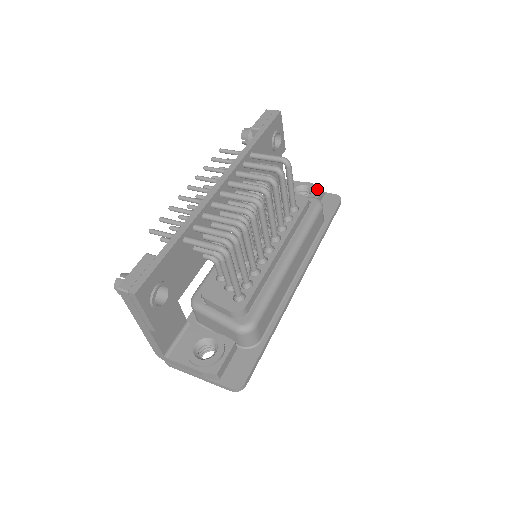
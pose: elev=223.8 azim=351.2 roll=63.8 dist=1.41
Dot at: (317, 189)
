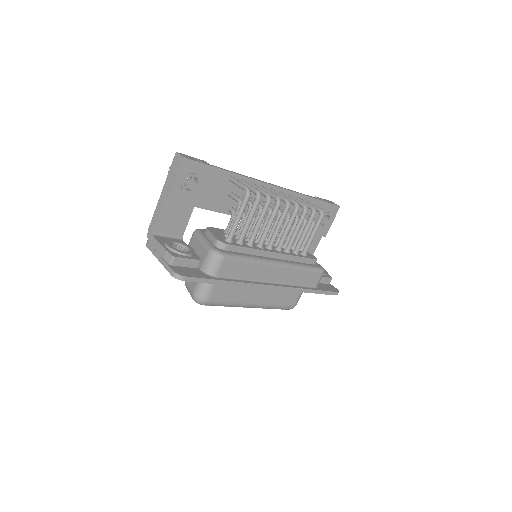
Dot at: (327, 275)
